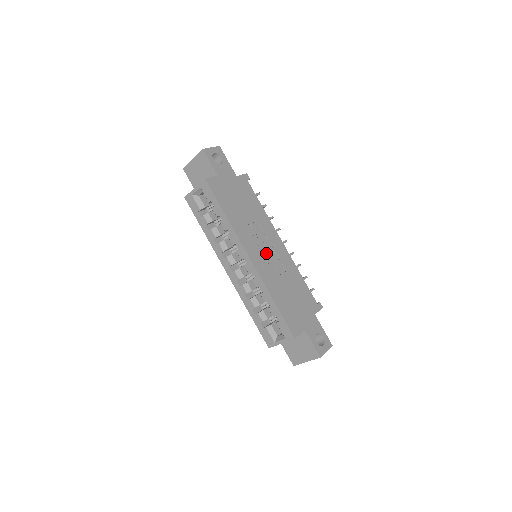
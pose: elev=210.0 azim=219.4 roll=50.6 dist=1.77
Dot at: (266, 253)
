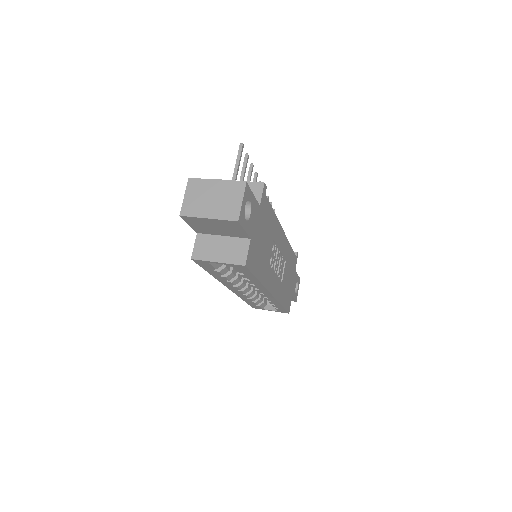
Dot at: (277, 266)
